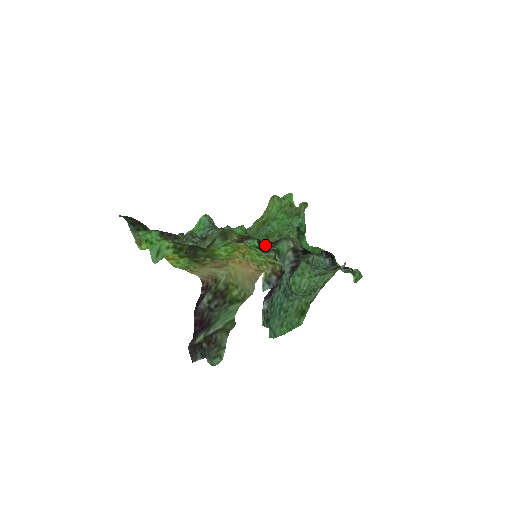
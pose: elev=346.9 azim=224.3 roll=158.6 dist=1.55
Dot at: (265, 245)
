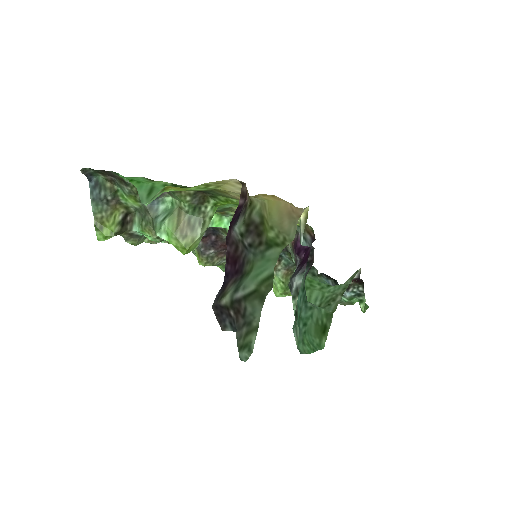
Dot at: occluded
